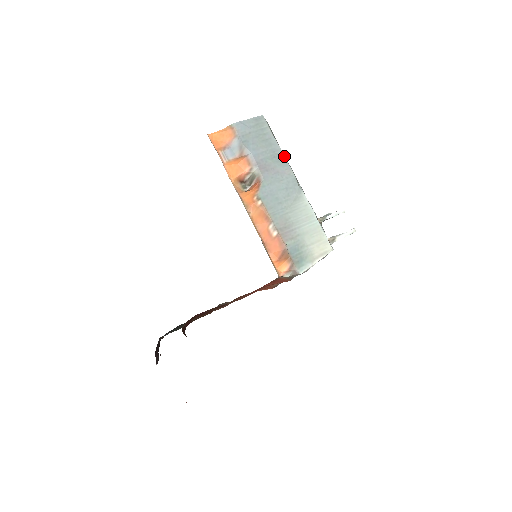
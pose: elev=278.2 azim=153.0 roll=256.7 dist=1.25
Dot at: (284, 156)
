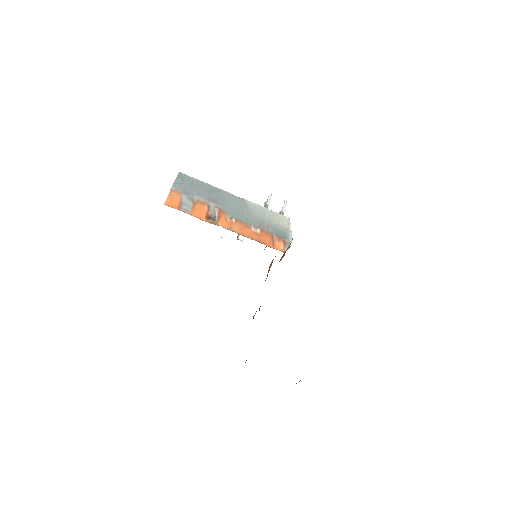
Dot at: (214, 187)
